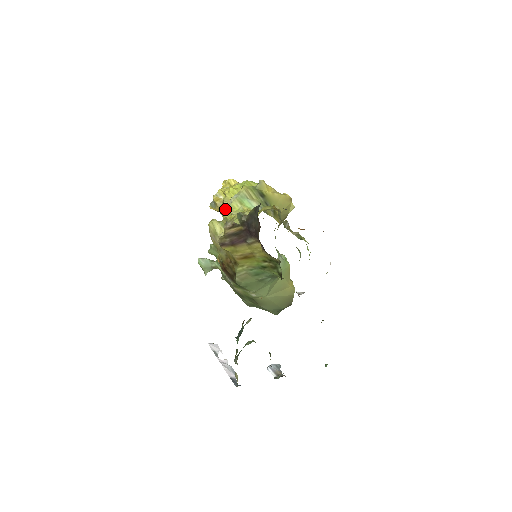
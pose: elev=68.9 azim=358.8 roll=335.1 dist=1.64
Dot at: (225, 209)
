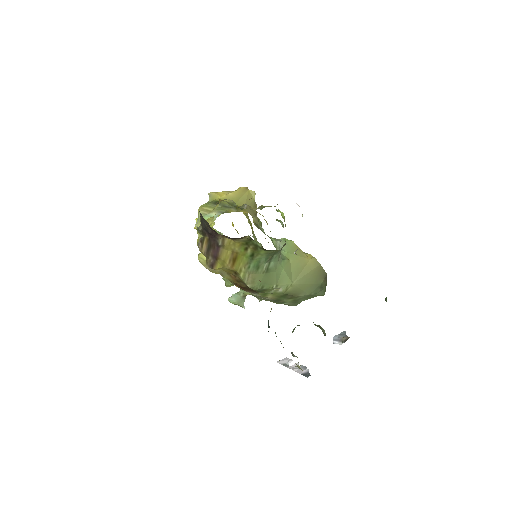
Dot at: occluded
